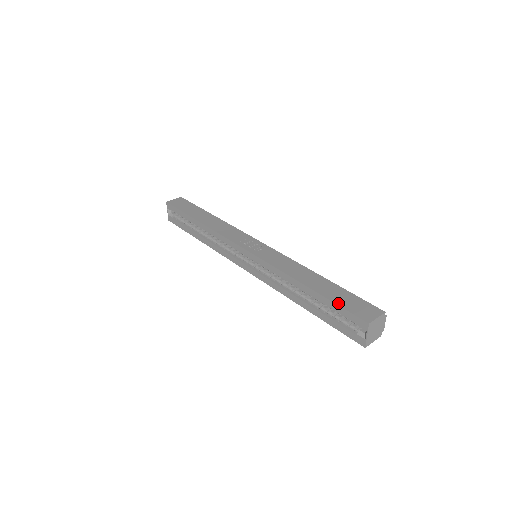
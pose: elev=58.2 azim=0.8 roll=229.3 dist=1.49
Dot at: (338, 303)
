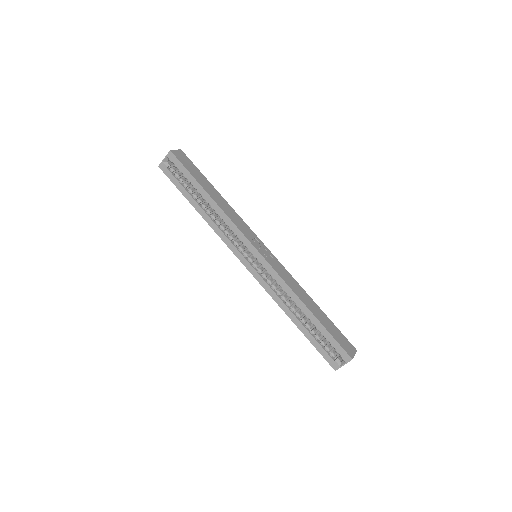
Dot at: (332, 335)
